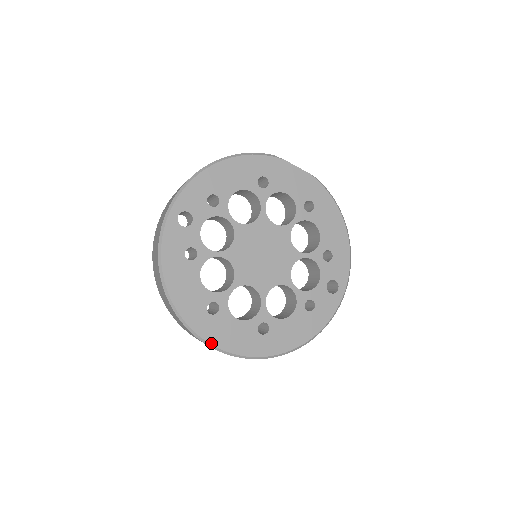
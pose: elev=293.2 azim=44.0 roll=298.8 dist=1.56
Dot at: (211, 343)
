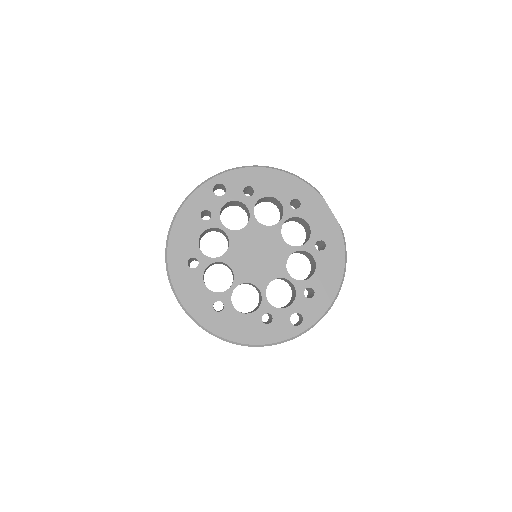
Dot at: (174, 286)
